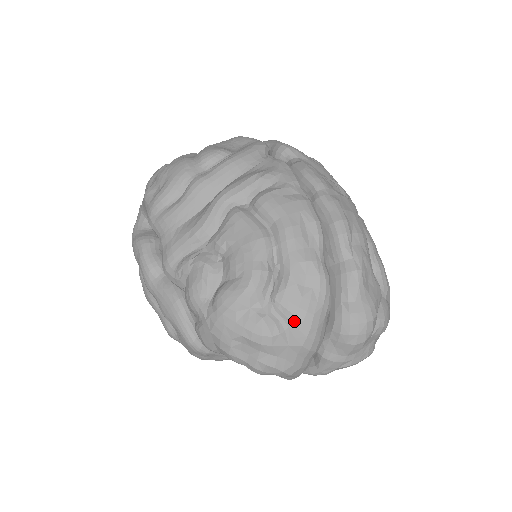
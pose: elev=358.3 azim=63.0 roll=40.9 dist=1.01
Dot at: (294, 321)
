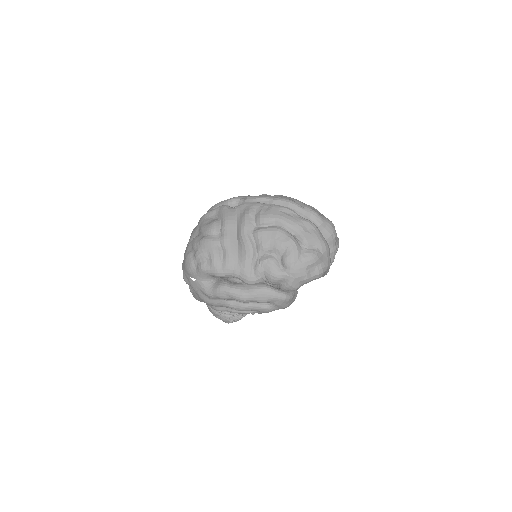
Dot at: (317, 244)
